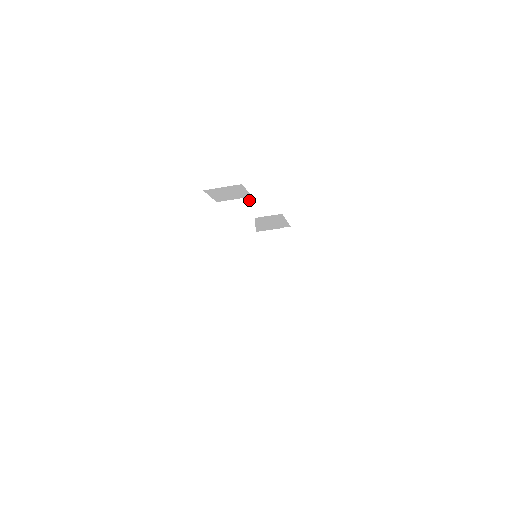
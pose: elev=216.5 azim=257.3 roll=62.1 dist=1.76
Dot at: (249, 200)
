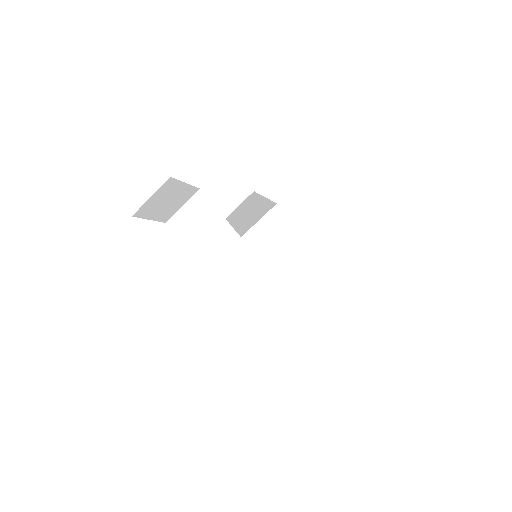
Dot at: (199, 195)
